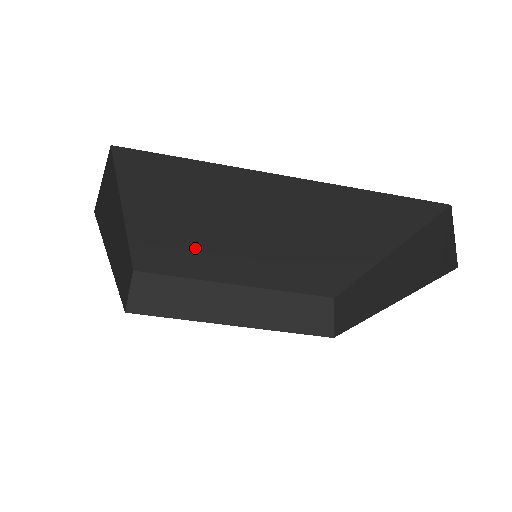
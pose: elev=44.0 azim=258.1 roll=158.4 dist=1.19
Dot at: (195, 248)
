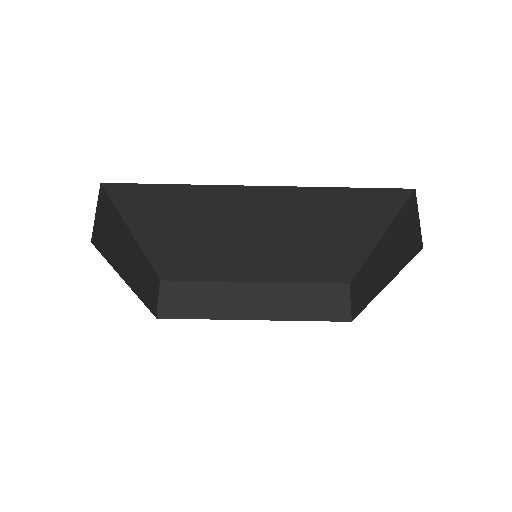
Dot at: (204, 255)
